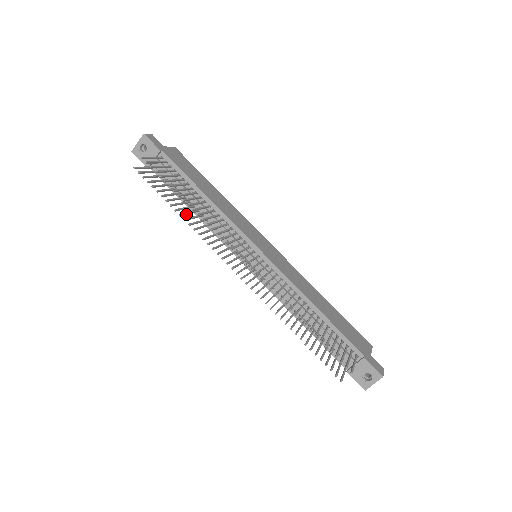
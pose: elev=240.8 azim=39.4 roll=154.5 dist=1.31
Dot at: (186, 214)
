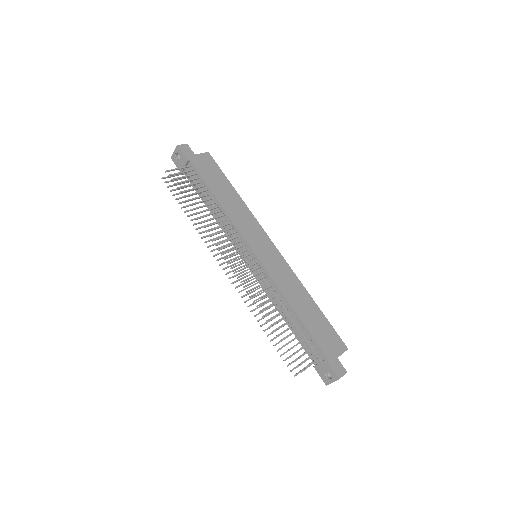
Dot at: occluded
